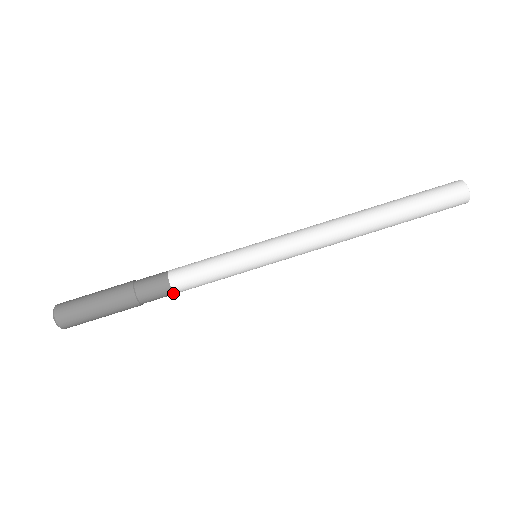
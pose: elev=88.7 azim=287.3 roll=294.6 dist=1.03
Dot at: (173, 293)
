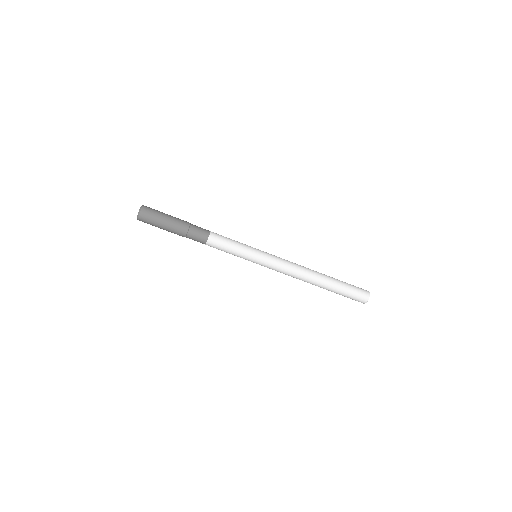
Dot at: occluded
